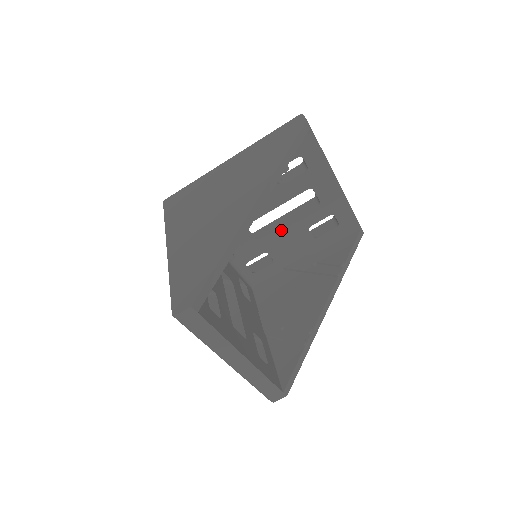
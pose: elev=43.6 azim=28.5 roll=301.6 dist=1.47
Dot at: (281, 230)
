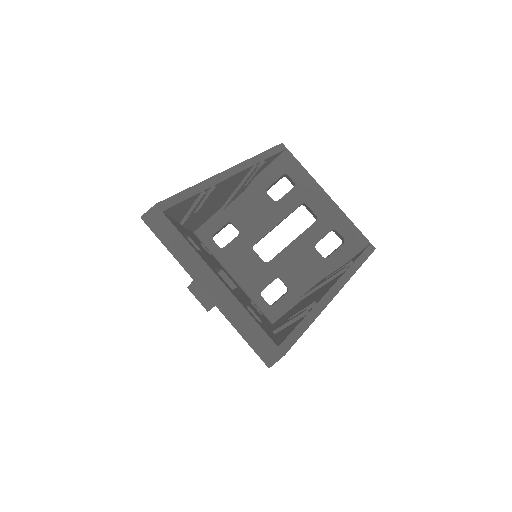
Dot at: (287, 250)
